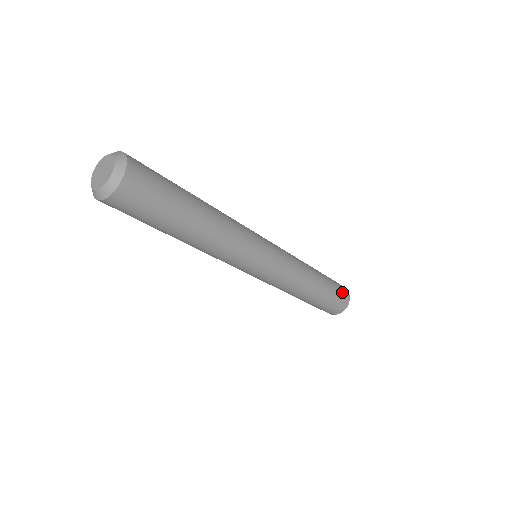
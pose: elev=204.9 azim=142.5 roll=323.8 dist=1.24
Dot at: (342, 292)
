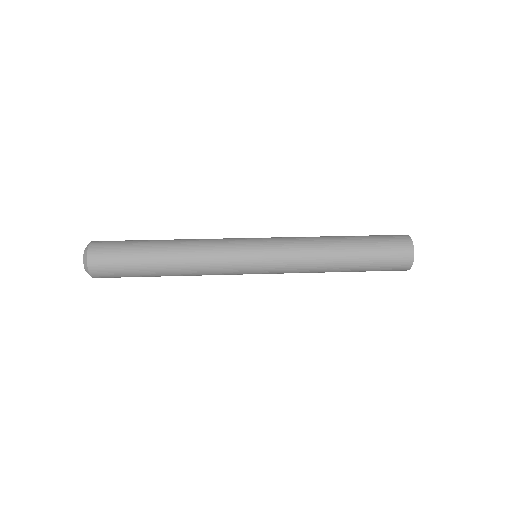
Dot at: (394, 267)
